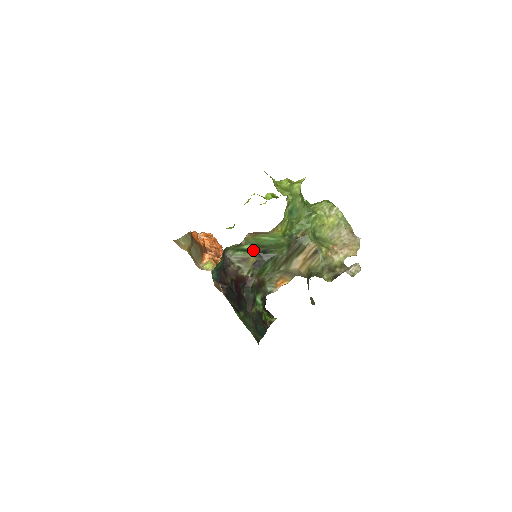
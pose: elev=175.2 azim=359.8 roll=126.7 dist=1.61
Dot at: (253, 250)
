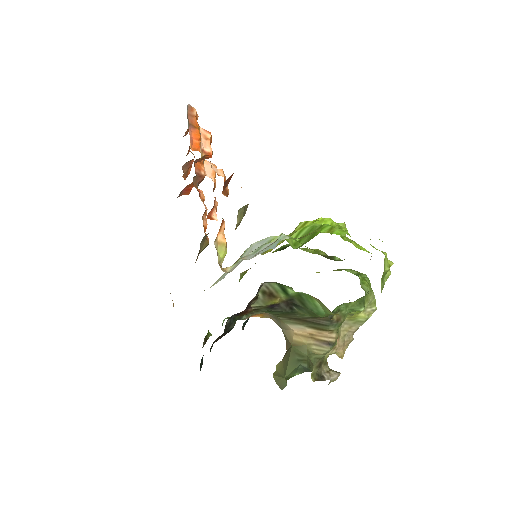
Dot at: (290, 296)
